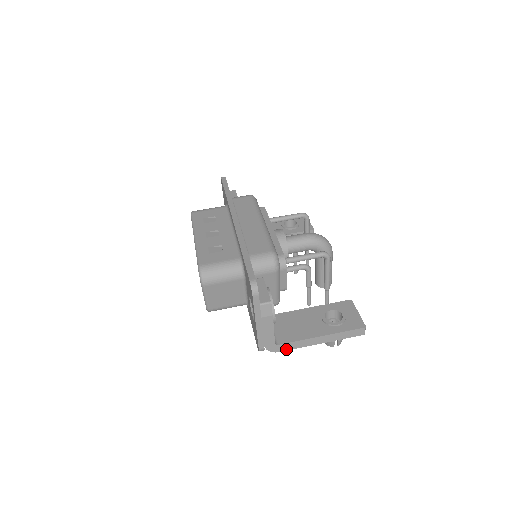
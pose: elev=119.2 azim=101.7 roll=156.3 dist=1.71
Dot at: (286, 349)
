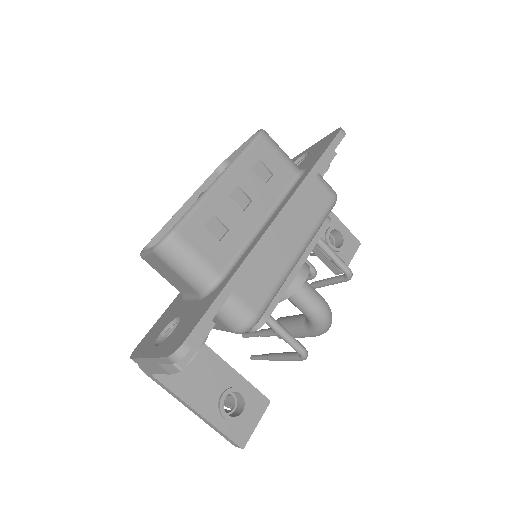
Dot at: (157, 382)
